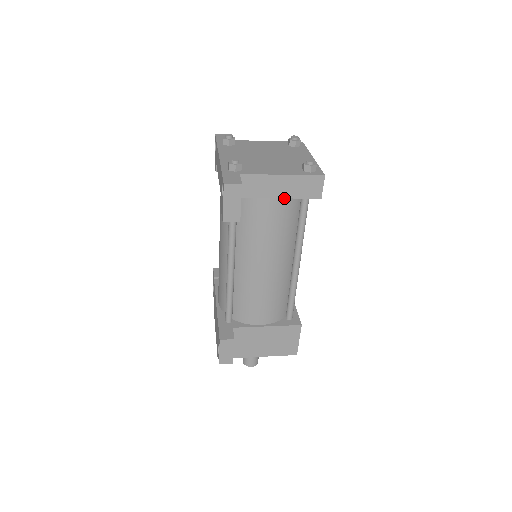
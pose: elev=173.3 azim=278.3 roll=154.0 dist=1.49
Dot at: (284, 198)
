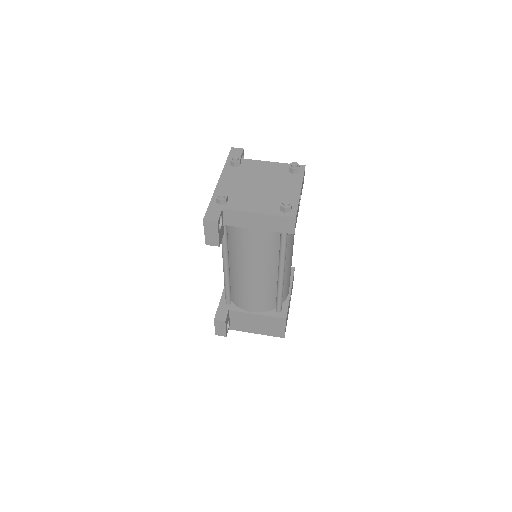
Dot at: (263, 228)
